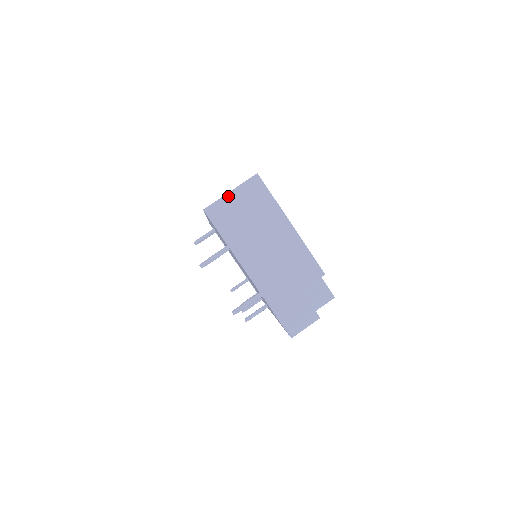
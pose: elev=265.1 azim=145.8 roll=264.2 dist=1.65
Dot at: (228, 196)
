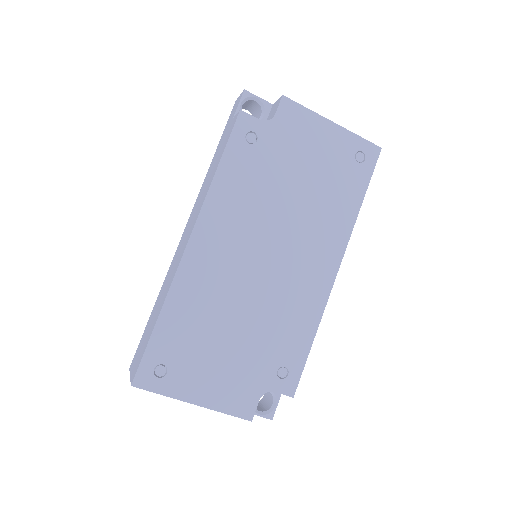
Dot at: occluded
